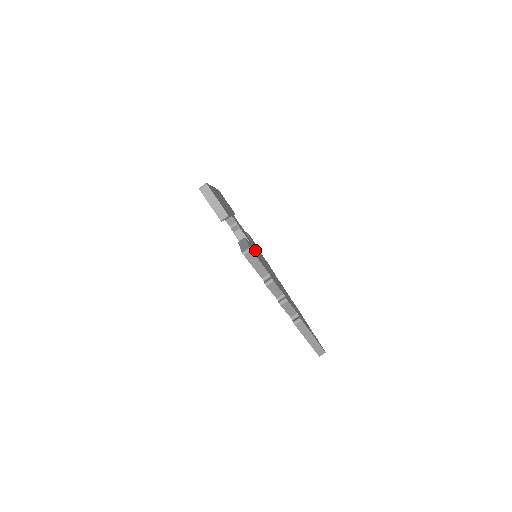
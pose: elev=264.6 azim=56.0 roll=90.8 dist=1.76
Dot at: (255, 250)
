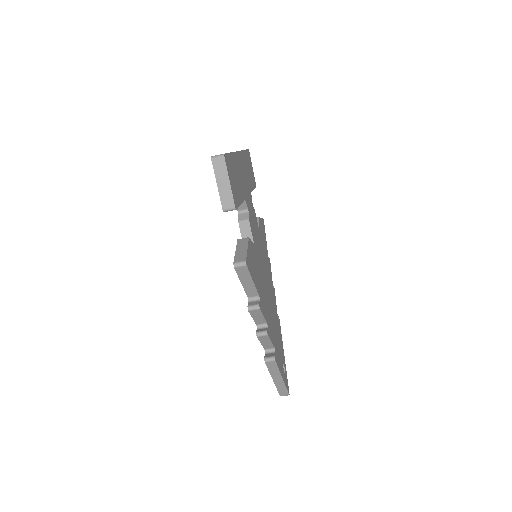
Dot at: (256, 253)
